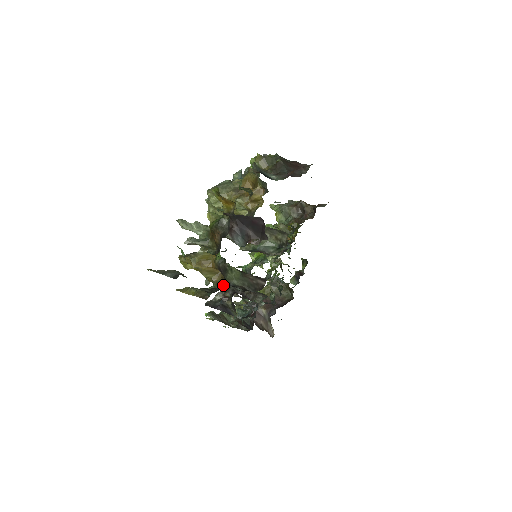
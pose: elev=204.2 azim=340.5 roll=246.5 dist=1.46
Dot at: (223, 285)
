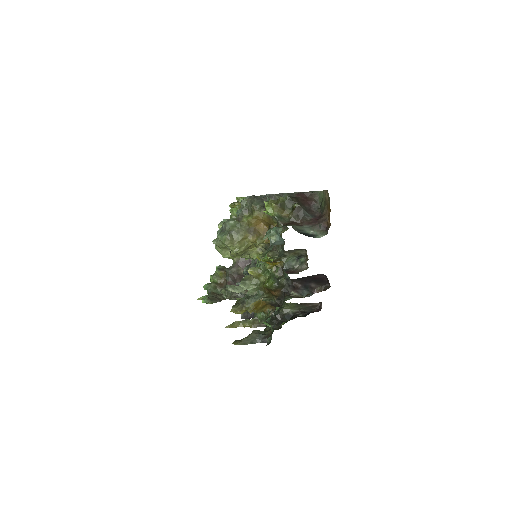
Dot at: (285, 317)
